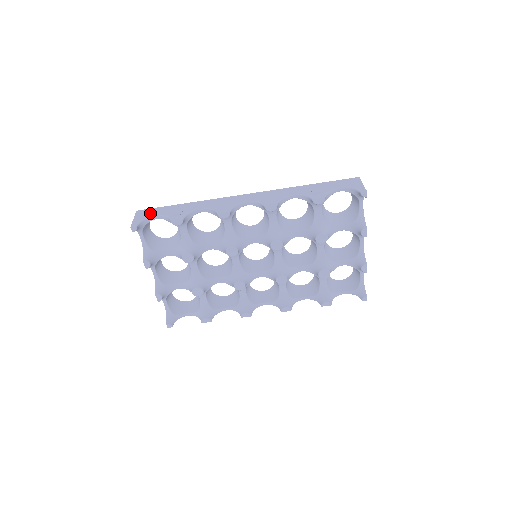
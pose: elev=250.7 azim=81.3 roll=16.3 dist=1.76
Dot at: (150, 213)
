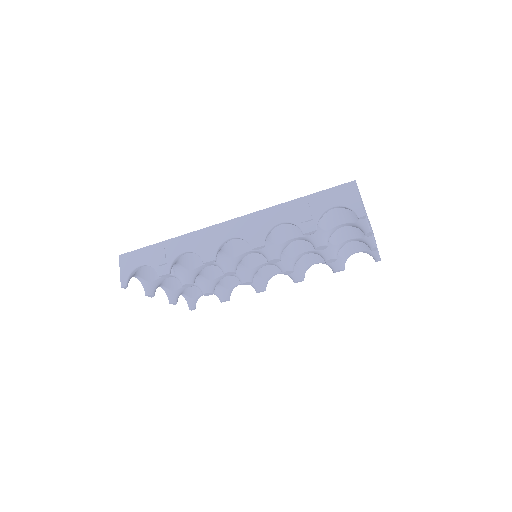
Dot at: (134, 261)
